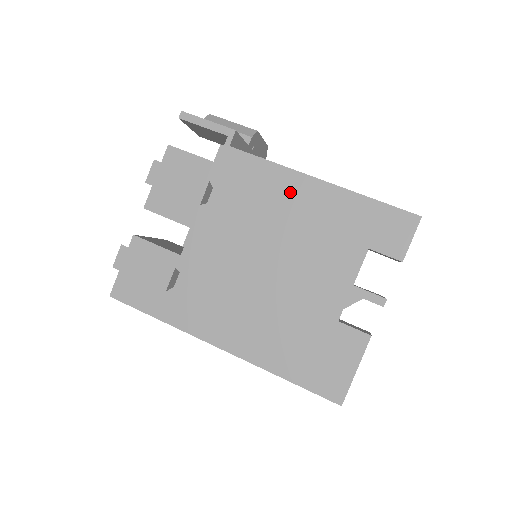
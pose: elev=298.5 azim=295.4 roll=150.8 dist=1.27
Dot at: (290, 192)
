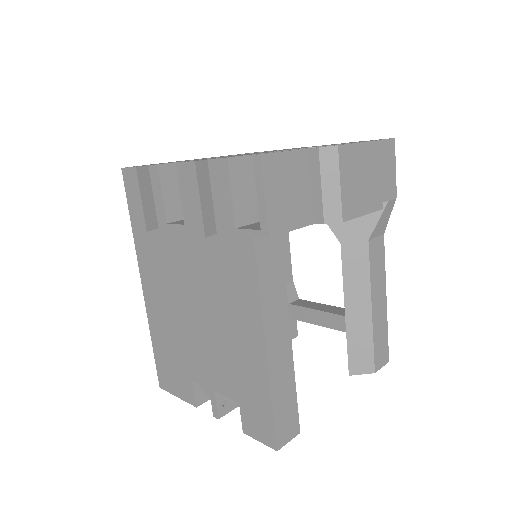
Dot at: (245, 320)
